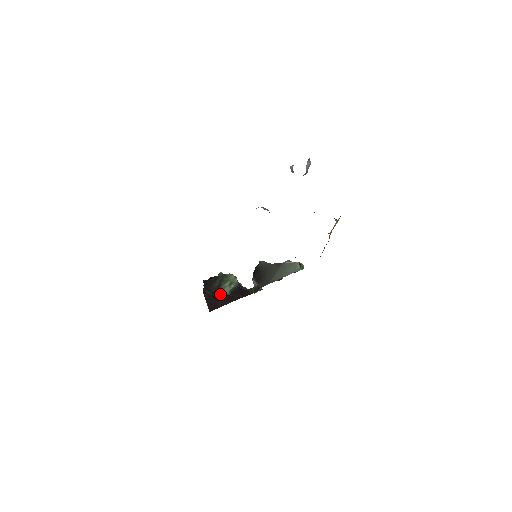
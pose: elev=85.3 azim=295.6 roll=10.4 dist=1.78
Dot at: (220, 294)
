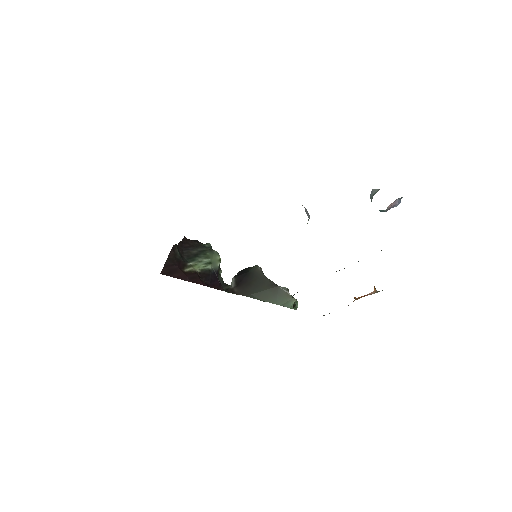
Dot at: (189, 264)
